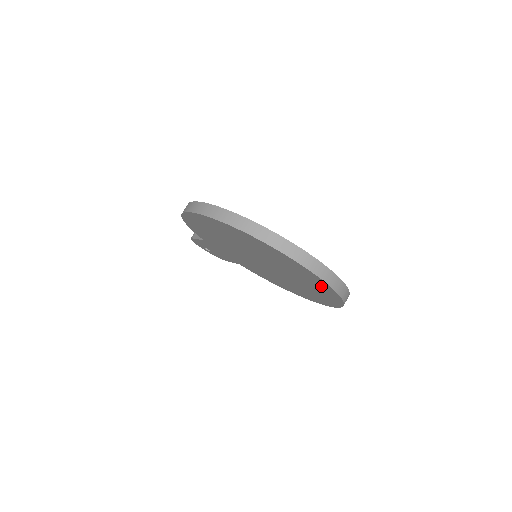
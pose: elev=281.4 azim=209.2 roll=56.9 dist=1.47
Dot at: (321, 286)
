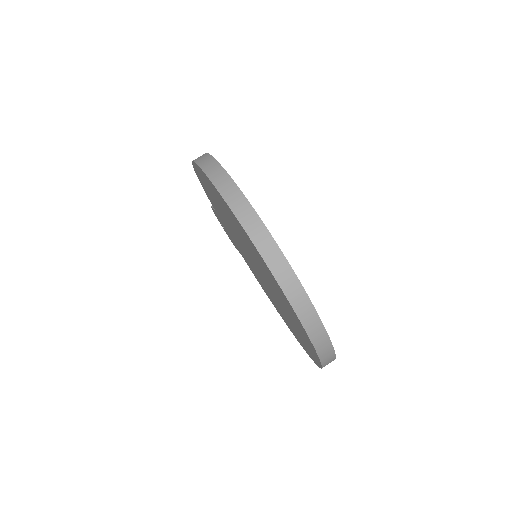
Dot at: (301, 329)
